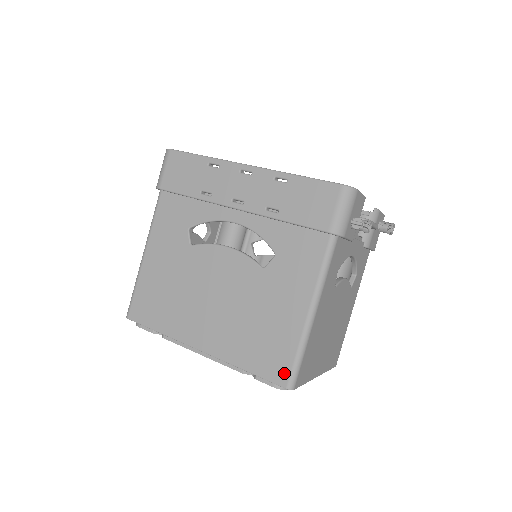
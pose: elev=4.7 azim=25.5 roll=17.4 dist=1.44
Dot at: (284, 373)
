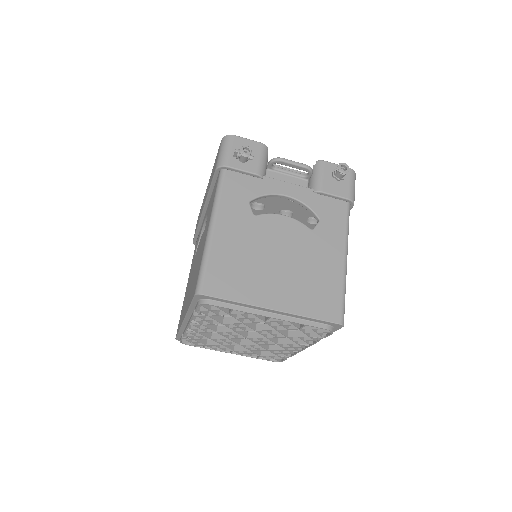
Dot at: (196, 284)
